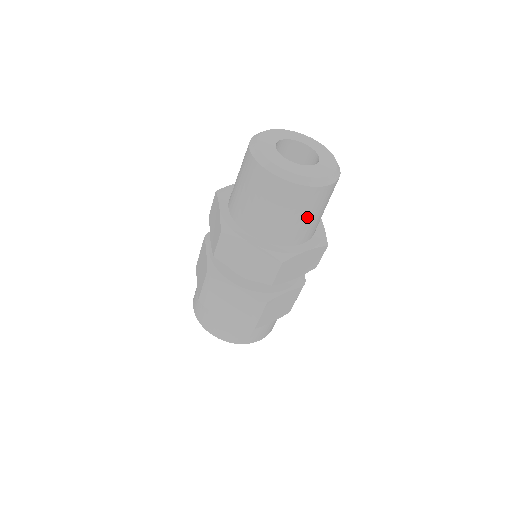
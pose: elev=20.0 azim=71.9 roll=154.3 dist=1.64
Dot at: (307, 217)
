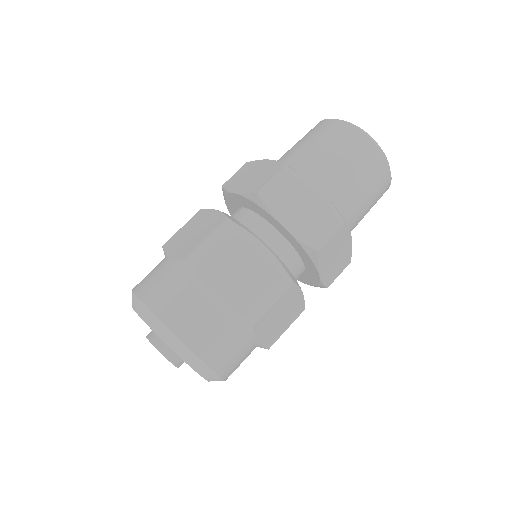
Dot at: (367, 199)
